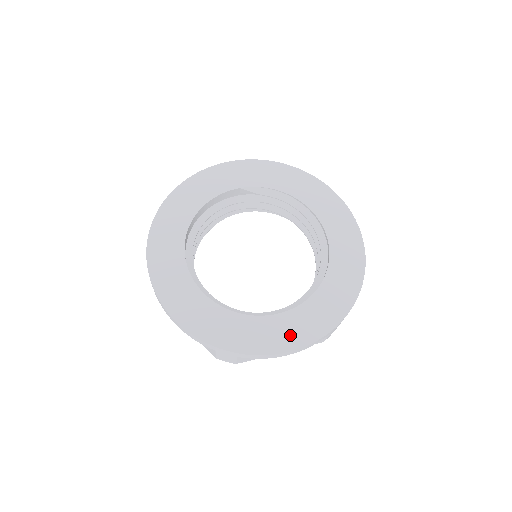
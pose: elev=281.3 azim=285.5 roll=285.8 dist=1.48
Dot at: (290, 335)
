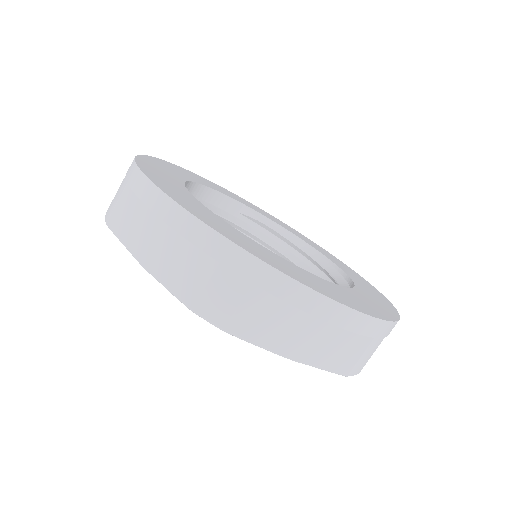
Dot at: (334, 293)
